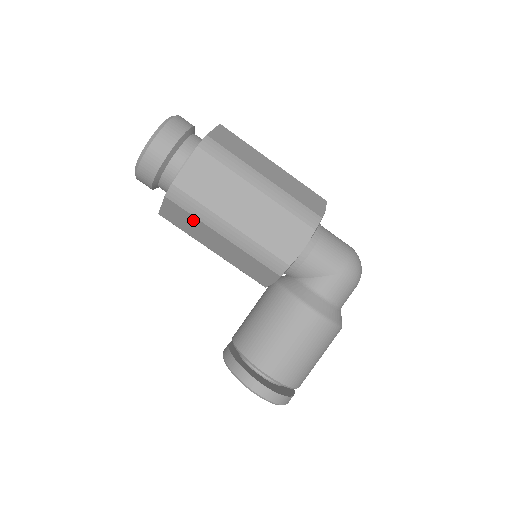
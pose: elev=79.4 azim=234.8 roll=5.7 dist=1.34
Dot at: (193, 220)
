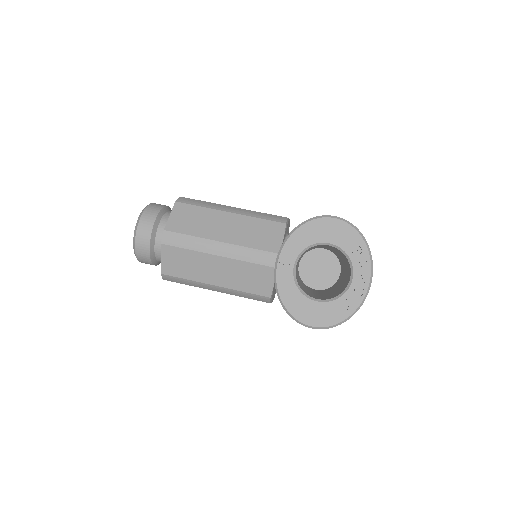
Dot at: (201, 212)
